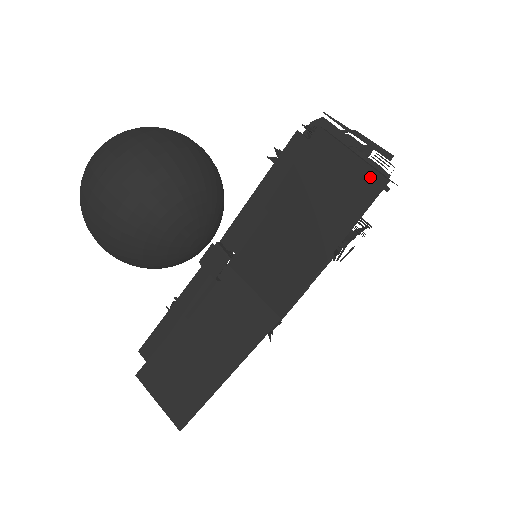
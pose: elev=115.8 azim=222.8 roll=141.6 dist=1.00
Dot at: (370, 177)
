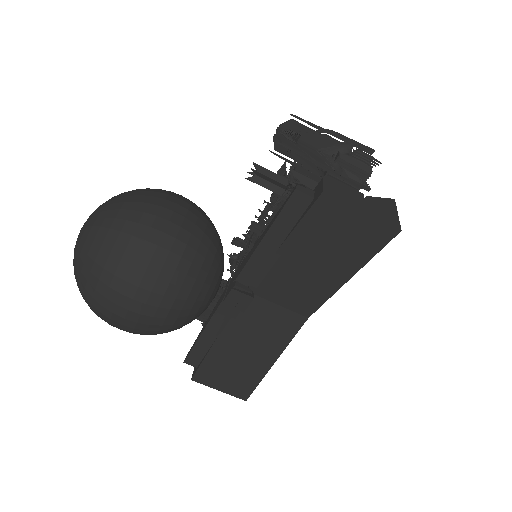
Dot at: (382, 229)
